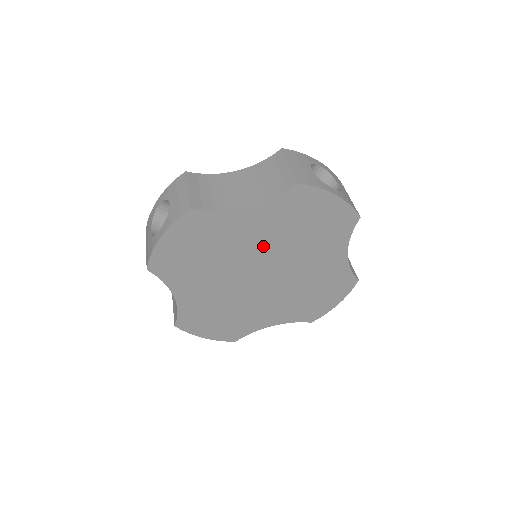
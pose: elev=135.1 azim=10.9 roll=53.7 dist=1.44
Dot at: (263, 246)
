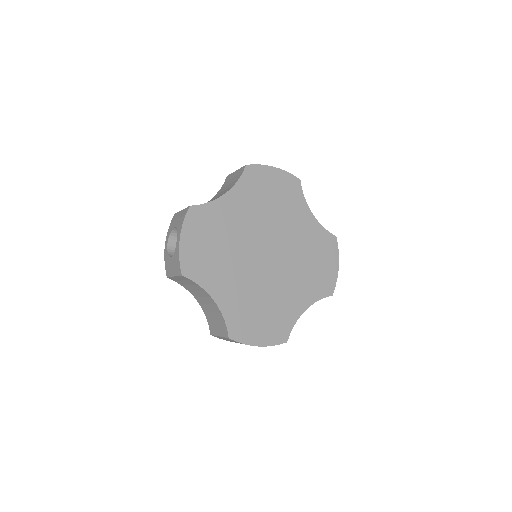
Dot at: (253, 225)
